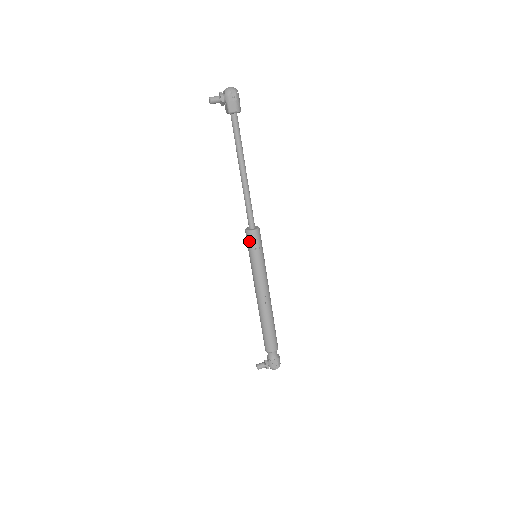
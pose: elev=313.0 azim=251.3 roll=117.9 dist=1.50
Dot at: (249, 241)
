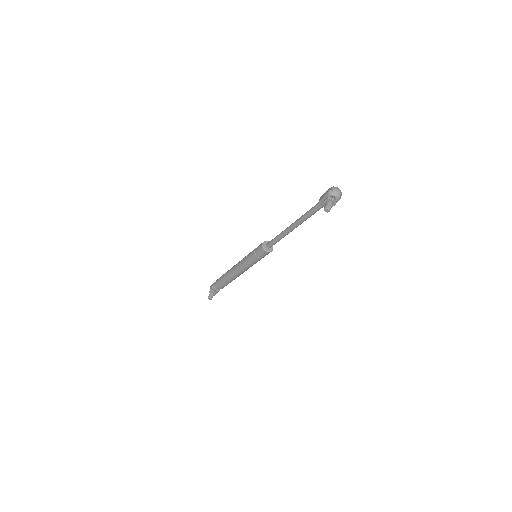
Dot at: (264, 256)
